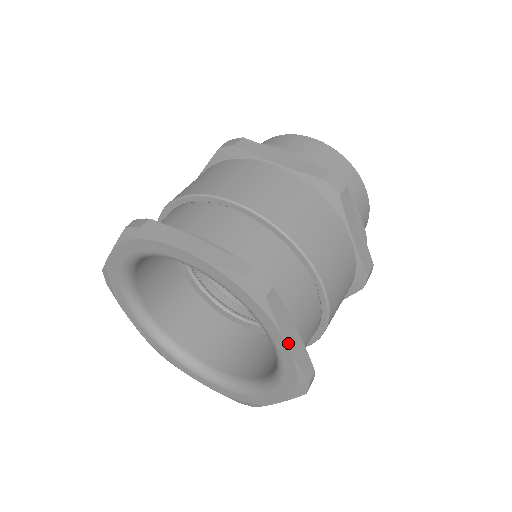
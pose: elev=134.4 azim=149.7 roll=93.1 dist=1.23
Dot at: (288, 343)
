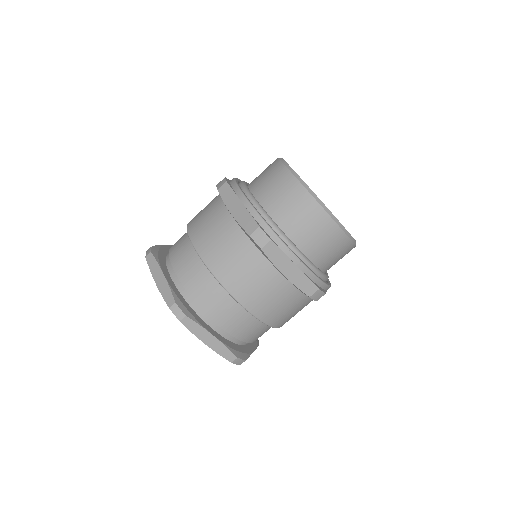
Dot at: (206, 343)
